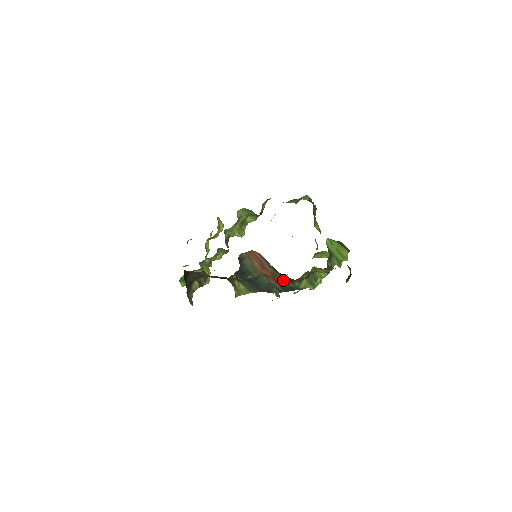
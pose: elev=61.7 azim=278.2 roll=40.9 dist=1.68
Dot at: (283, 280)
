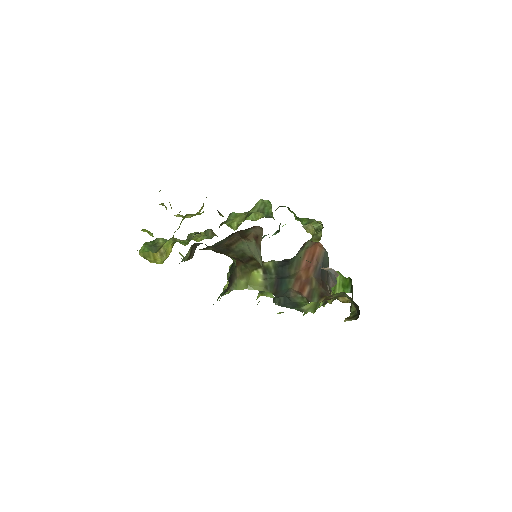
Dot at: (311, 291)
